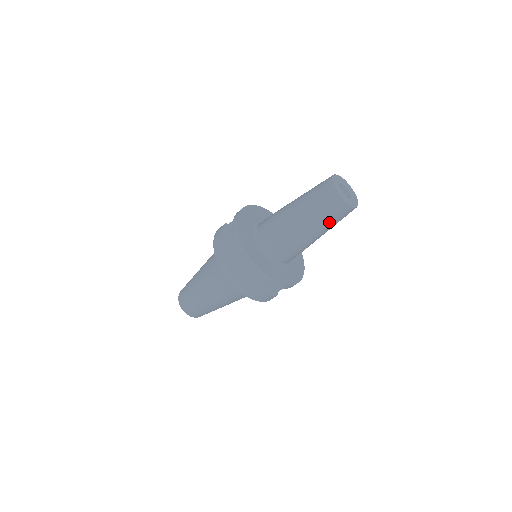
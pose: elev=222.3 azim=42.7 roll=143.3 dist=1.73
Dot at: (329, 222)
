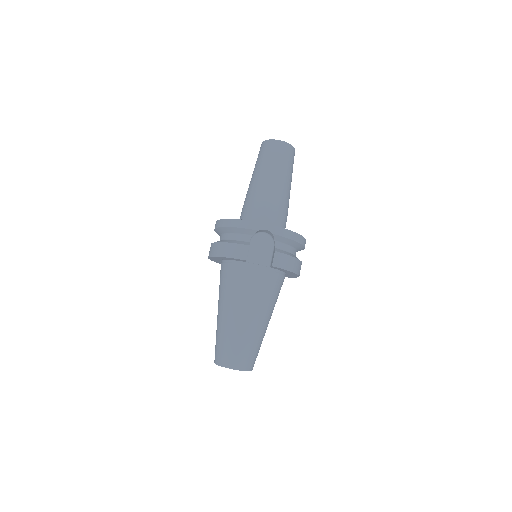
Dot at: (263, 162)
